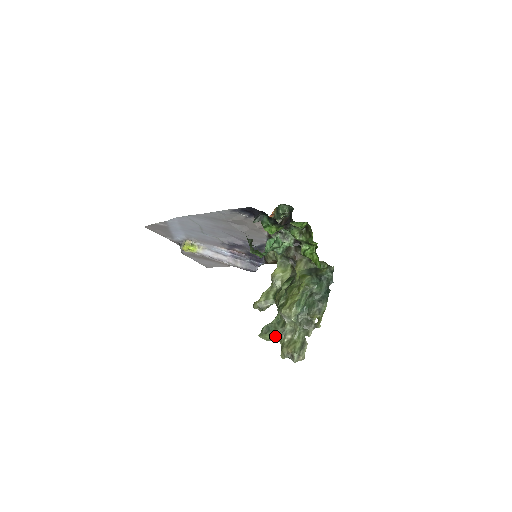
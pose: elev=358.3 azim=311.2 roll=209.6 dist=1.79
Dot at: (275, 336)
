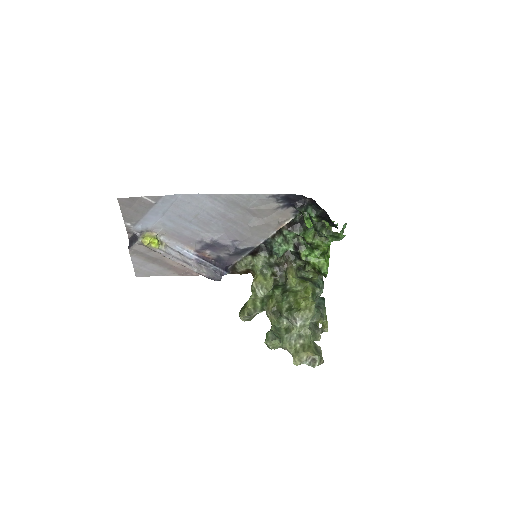
Dot at: (282, 343)
